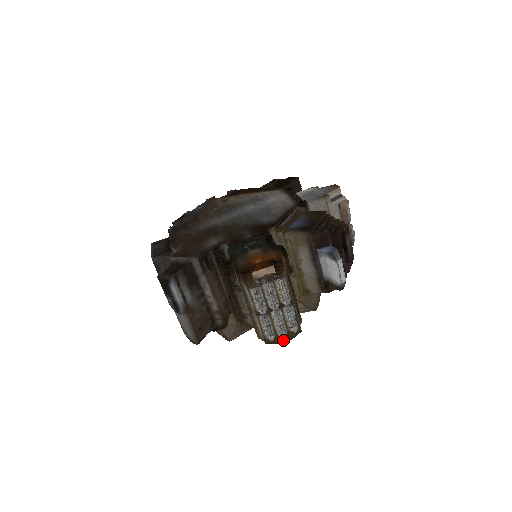
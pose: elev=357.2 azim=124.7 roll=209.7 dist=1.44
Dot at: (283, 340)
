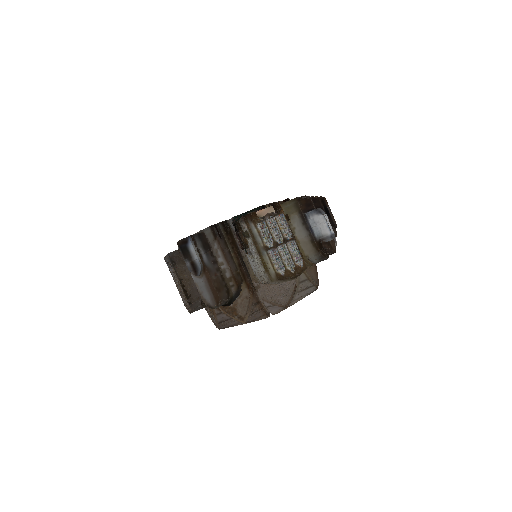
Dot at: (293, 275)
